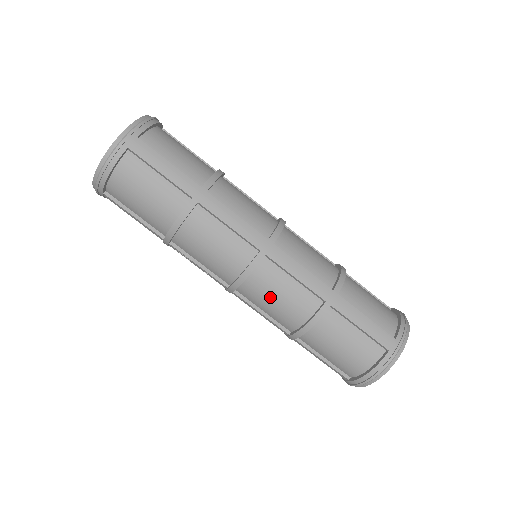
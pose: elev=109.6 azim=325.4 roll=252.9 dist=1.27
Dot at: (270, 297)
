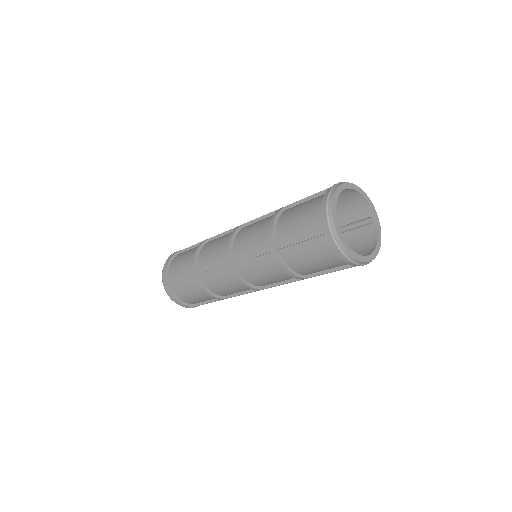
Dot at: (250, 233)
